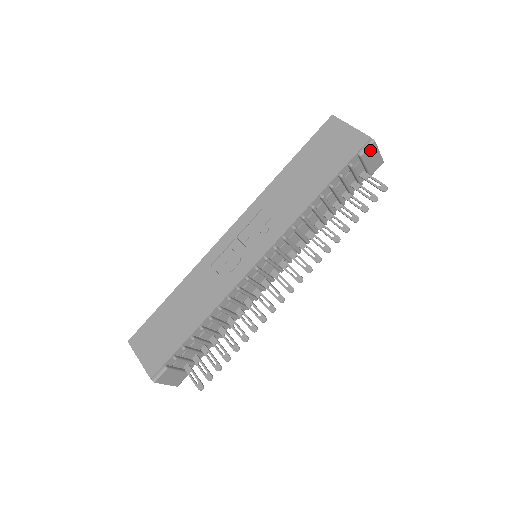
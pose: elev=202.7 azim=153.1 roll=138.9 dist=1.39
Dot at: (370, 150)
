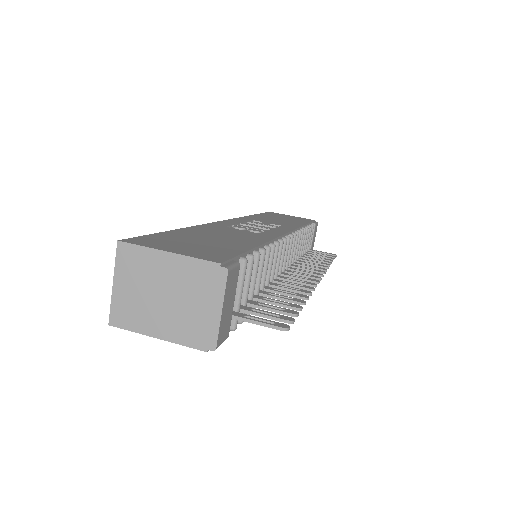
Dot at: (316, 228)
